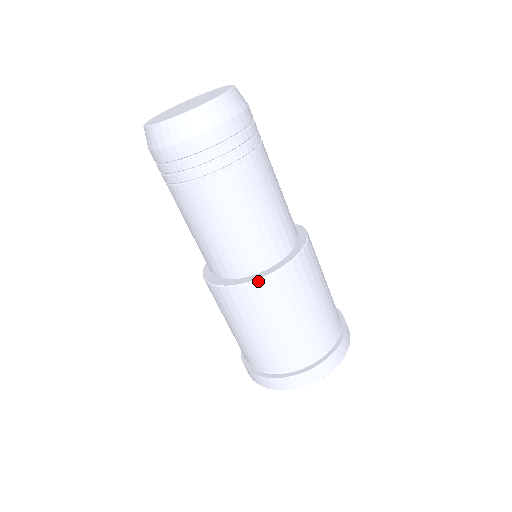
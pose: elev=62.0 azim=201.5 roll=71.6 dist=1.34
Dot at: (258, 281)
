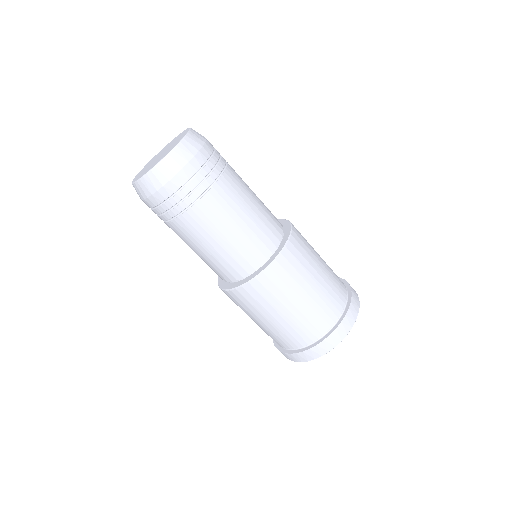
Dot at: (244, 286)
